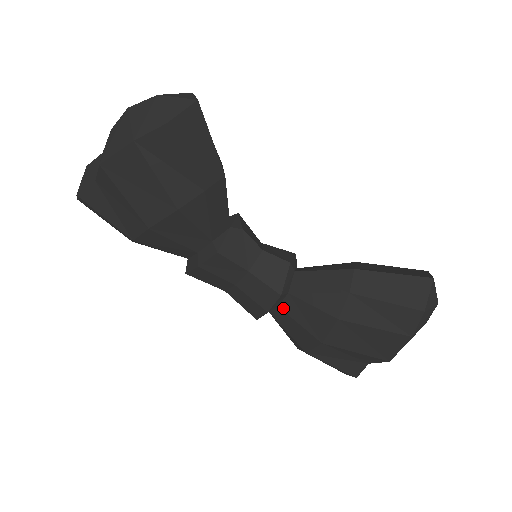
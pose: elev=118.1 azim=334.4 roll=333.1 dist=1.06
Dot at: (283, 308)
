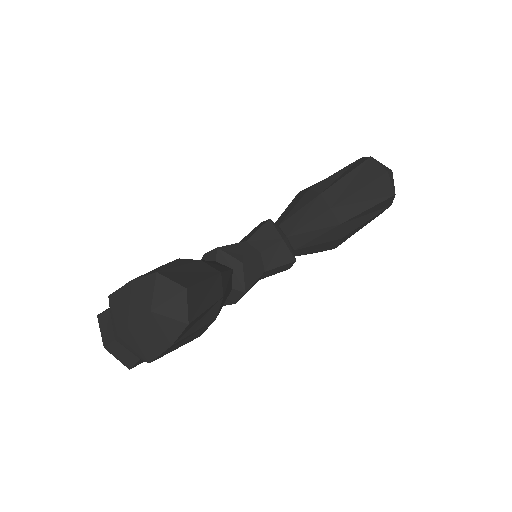
Dot at: occluded
